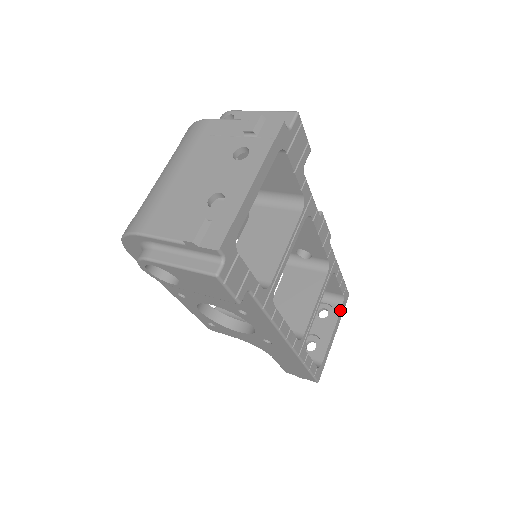
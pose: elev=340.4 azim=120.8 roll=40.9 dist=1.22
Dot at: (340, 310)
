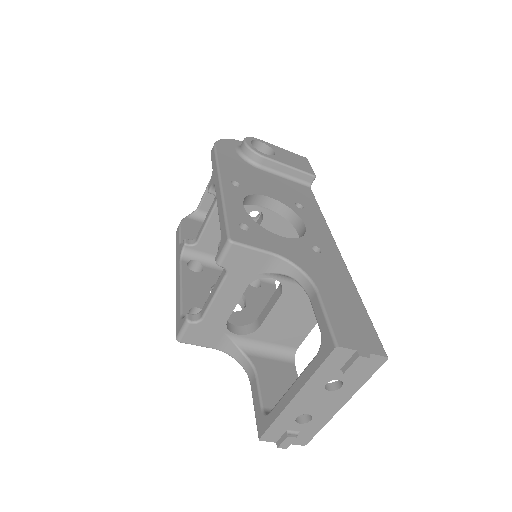
Dot at: occluded
